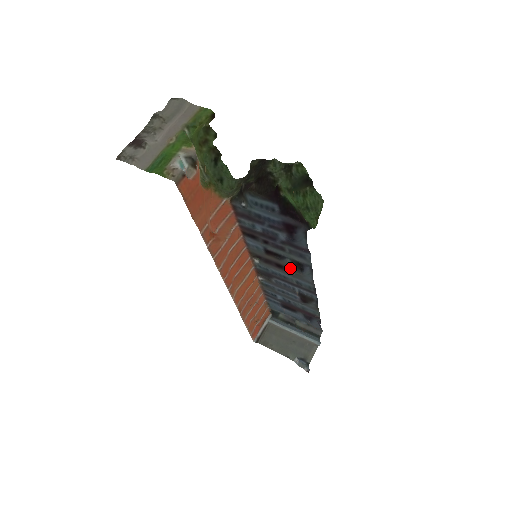
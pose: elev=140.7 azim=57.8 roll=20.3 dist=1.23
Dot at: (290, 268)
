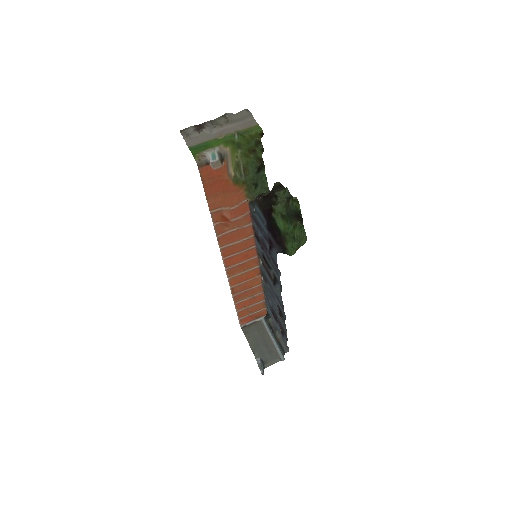
Dot at: occluded
